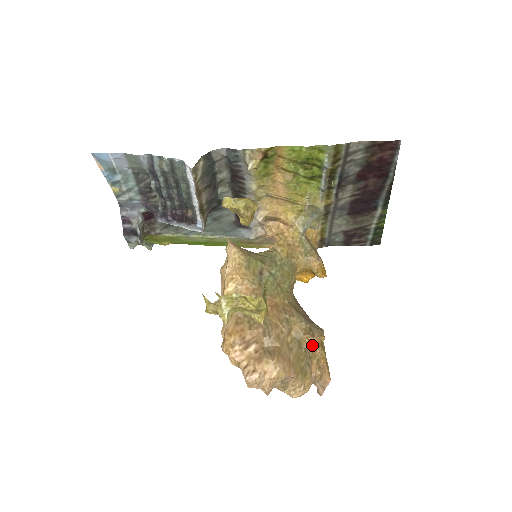
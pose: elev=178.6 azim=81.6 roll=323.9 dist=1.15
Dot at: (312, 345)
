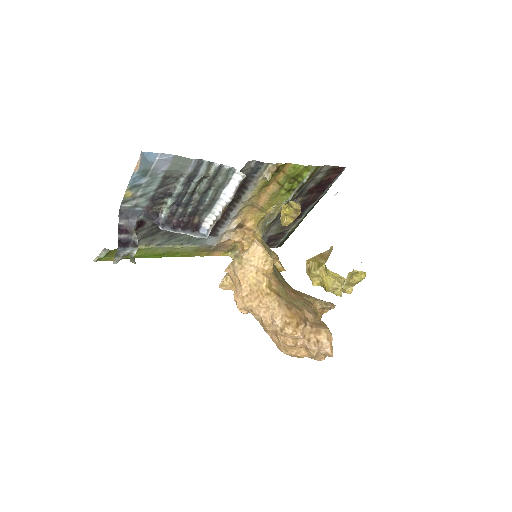
Dot at: occluded
